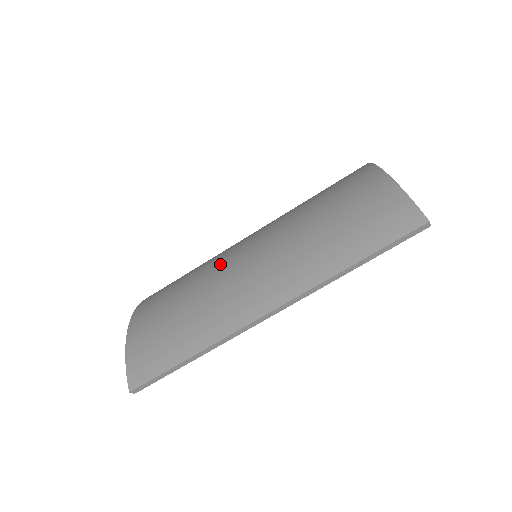
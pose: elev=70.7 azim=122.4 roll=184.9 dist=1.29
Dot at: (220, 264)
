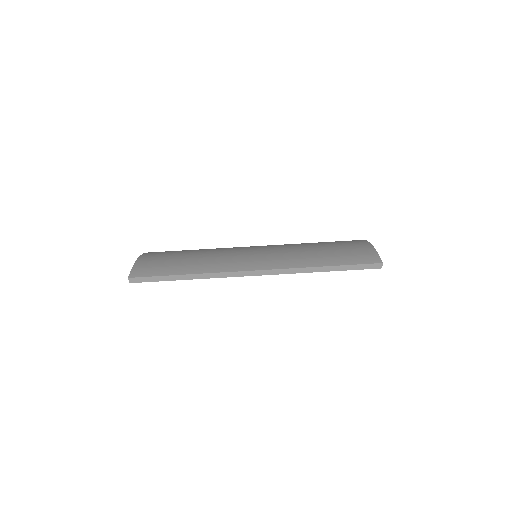
Dot at: occluded
